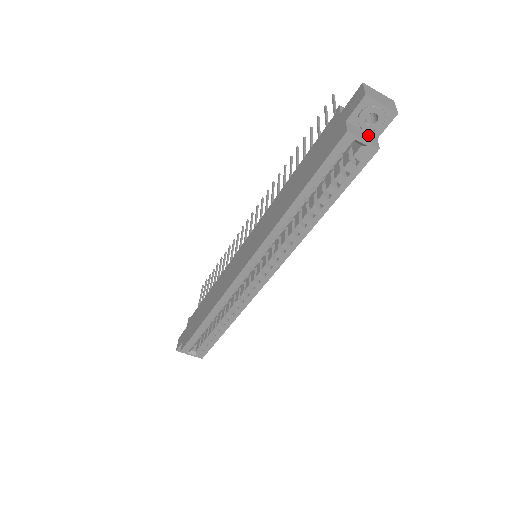
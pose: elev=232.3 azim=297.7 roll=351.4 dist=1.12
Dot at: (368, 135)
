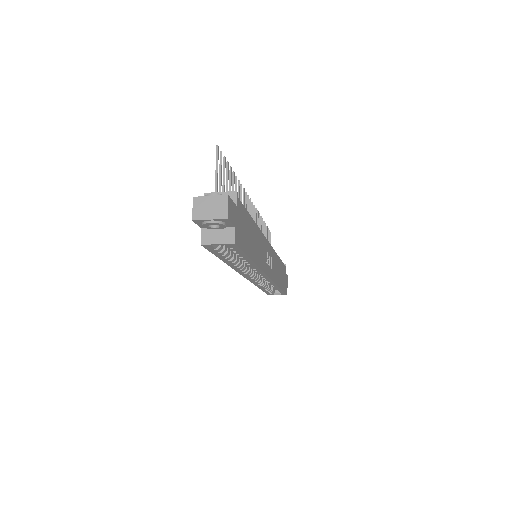
Dot at: (224, 231)
